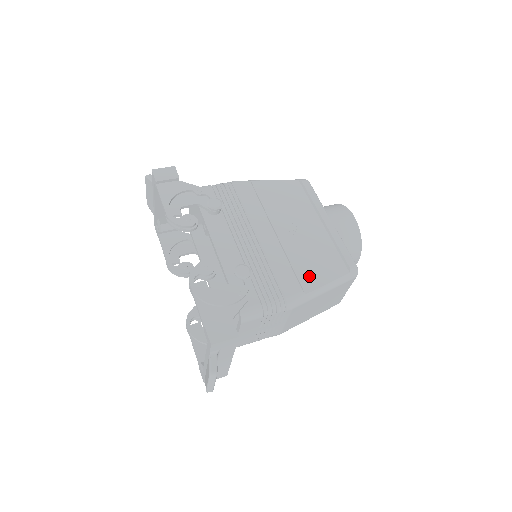
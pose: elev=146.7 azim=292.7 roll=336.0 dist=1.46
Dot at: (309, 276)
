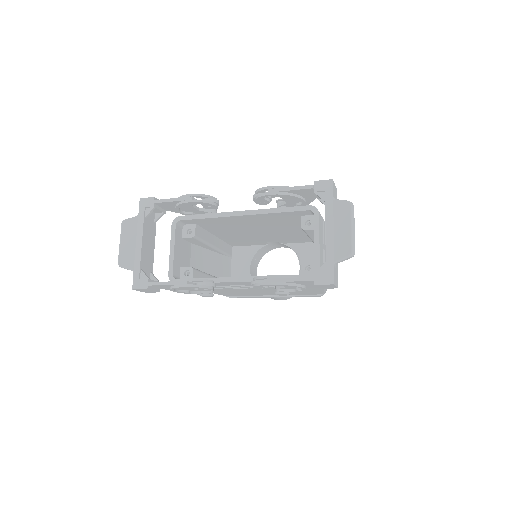
Dot at: occluded
